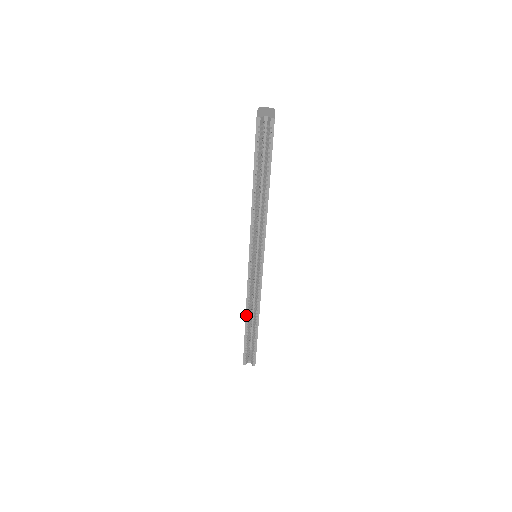
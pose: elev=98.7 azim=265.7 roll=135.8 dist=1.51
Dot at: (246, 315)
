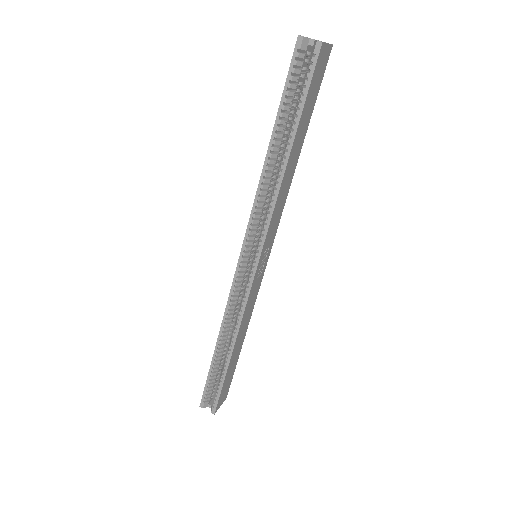
Dot at: (219, 334)
